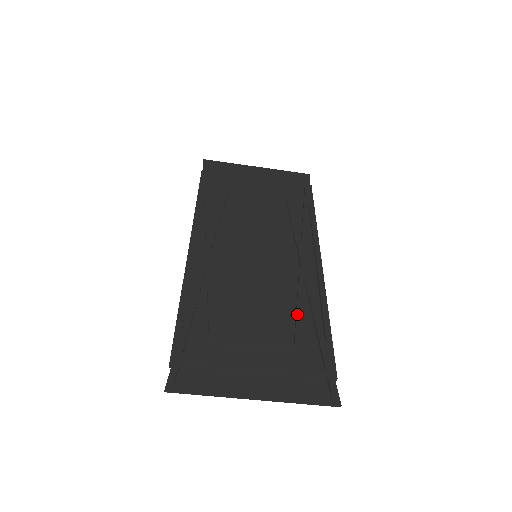
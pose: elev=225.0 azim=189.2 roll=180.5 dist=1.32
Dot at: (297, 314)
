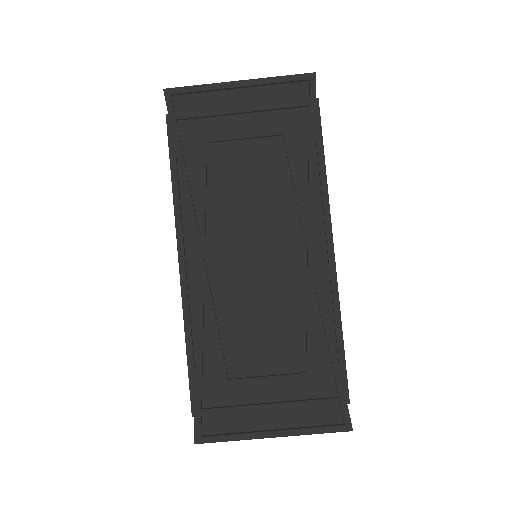
Dot at: (307, 334)
